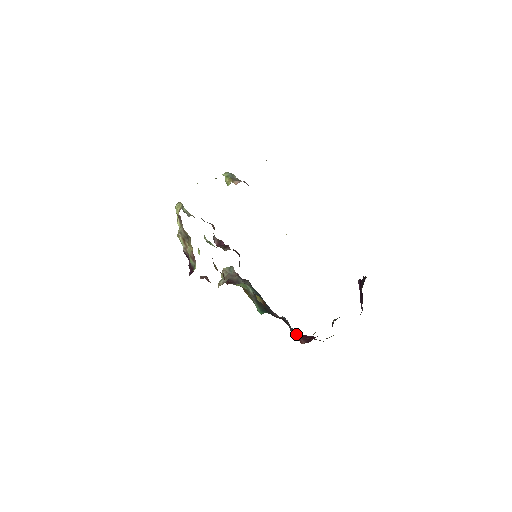
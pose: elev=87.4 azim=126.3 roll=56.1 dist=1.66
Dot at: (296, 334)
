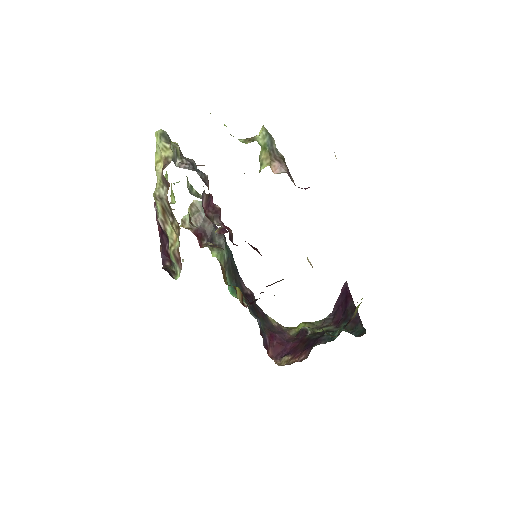
Dot at: (266, 343)
